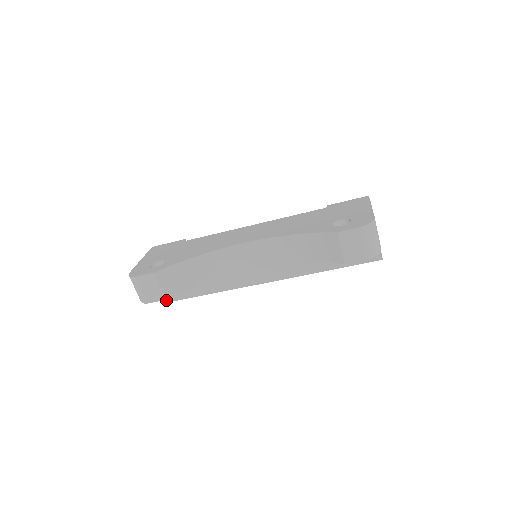
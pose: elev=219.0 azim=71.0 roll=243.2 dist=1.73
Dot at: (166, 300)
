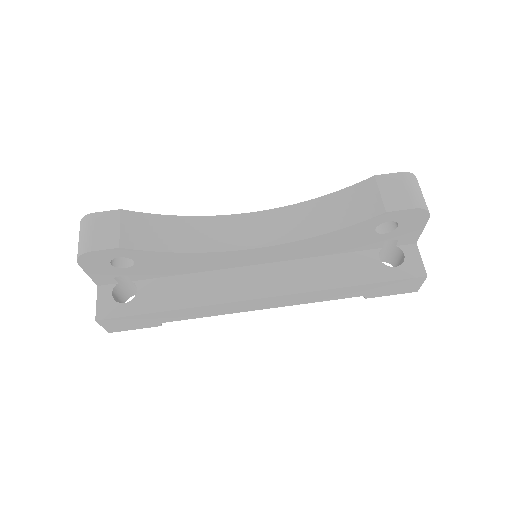
Dot at: (103, 315)
